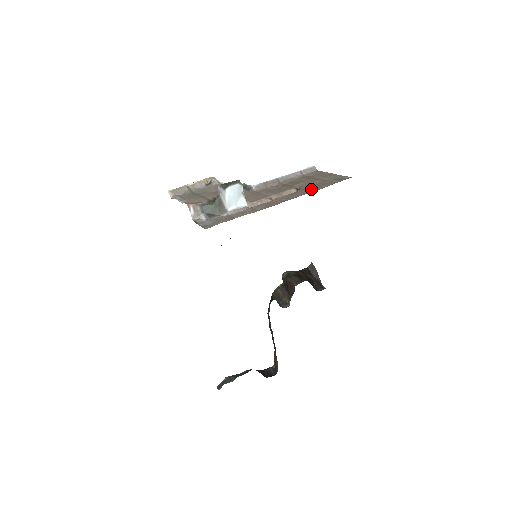
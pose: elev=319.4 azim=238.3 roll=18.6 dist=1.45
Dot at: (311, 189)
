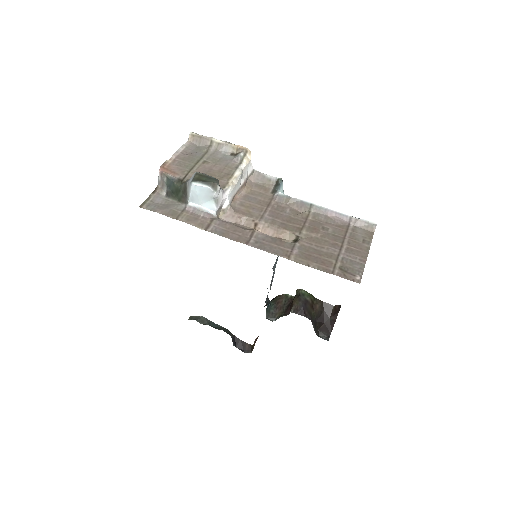
Dot at: (297, 254)
